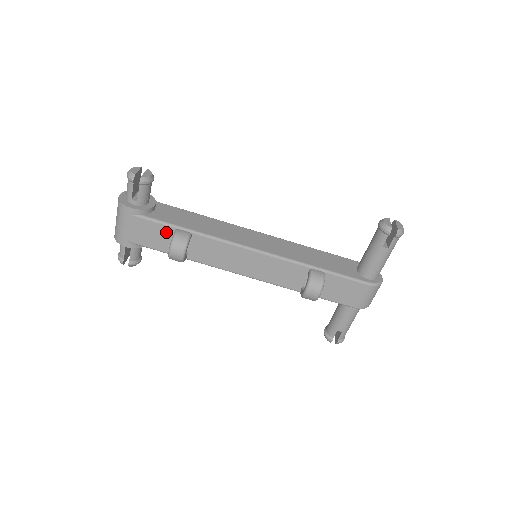
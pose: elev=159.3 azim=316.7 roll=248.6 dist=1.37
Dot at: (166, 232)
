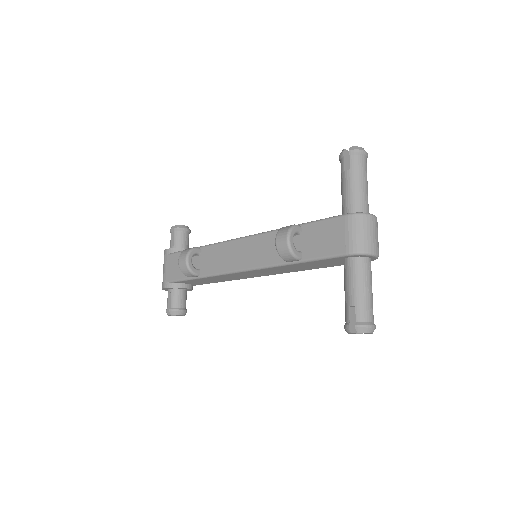
Dot at: occluded
